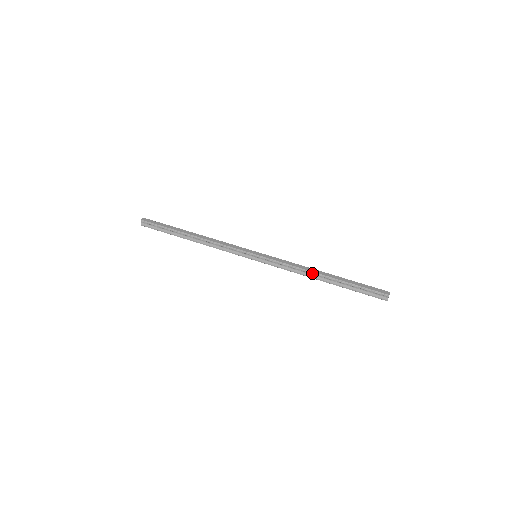
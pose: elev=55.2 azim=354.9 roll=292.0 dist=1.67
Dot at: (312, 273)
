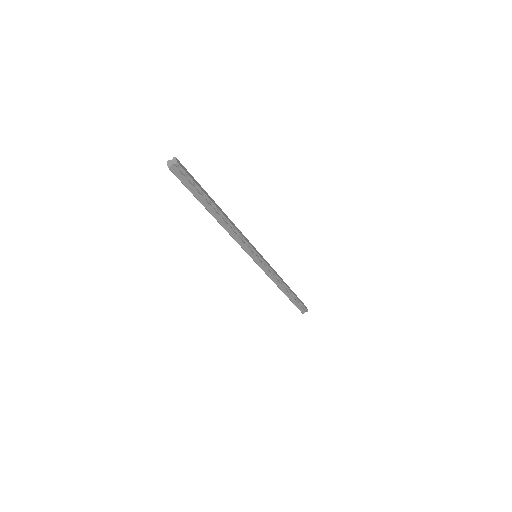
Dot at: (284, 285)
